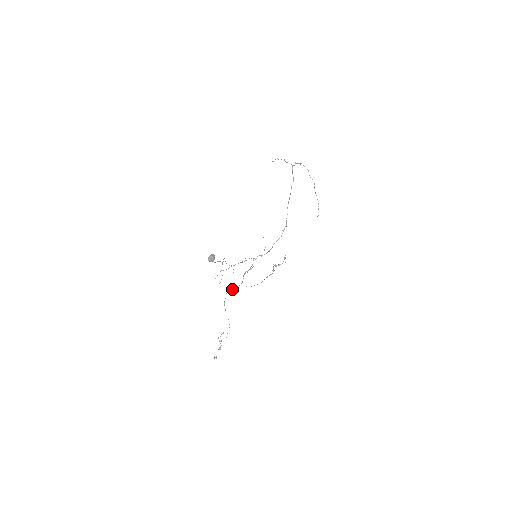
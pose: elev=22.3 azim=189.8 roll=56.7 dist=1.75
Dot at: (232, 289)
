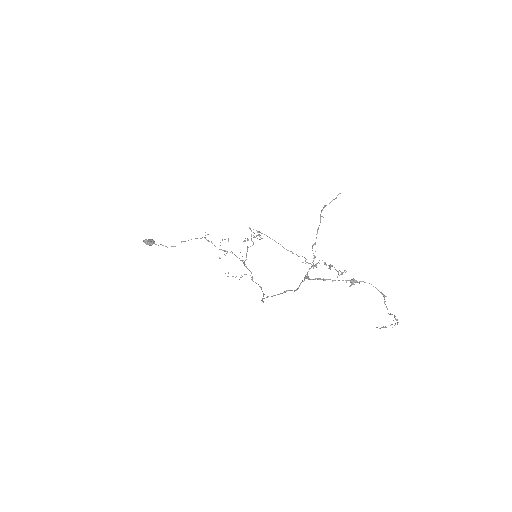
Dot at: occluded
